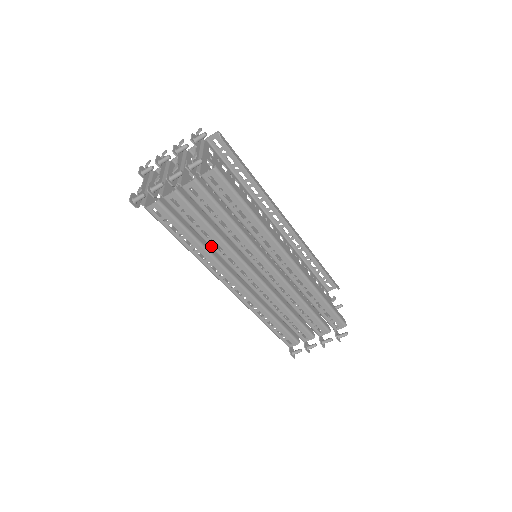
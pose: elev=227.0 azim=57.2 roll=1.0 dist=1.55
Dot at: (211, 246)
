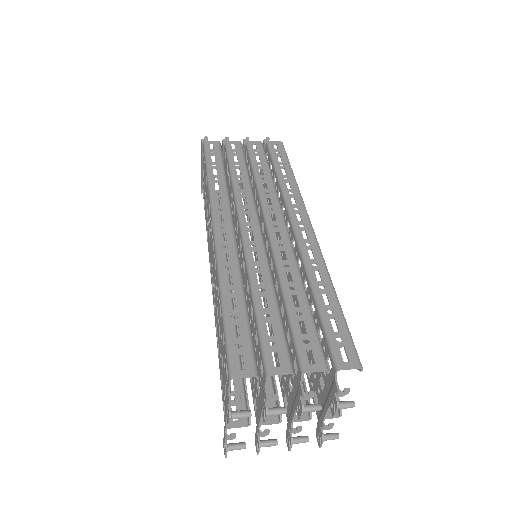
Dot at: occluded
